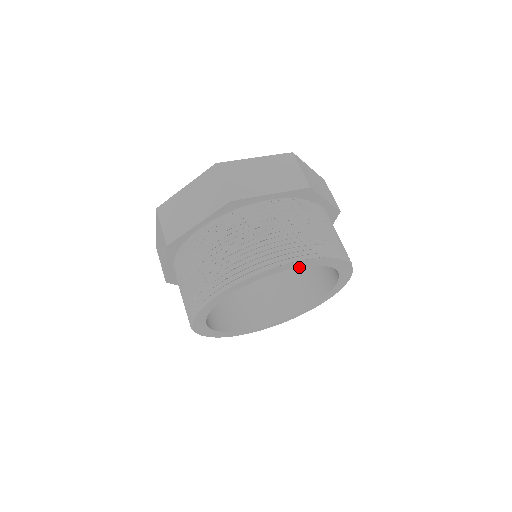
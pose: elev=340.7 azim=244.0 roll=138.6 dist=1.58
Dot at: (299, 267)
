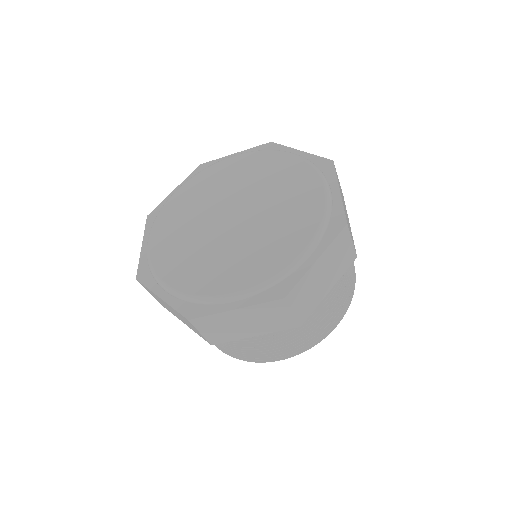
Dot at: occluded
